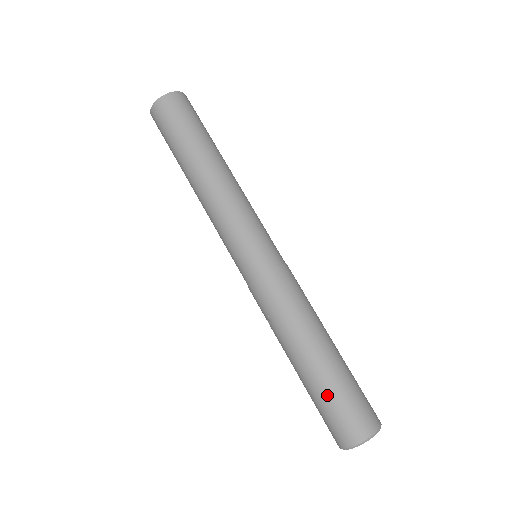
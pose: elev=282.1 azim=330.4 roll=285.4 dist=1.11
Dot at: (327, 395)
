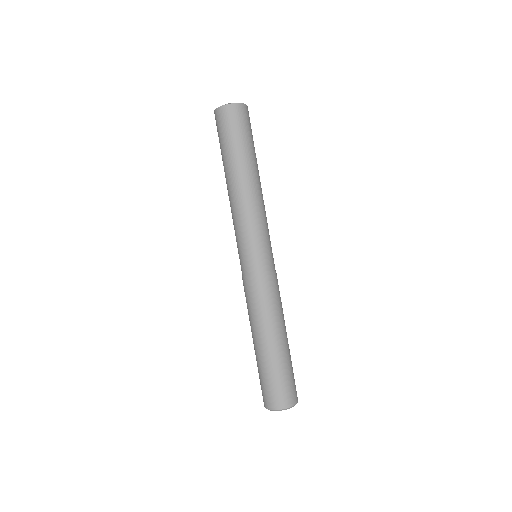
Dot at: (258, 370)
